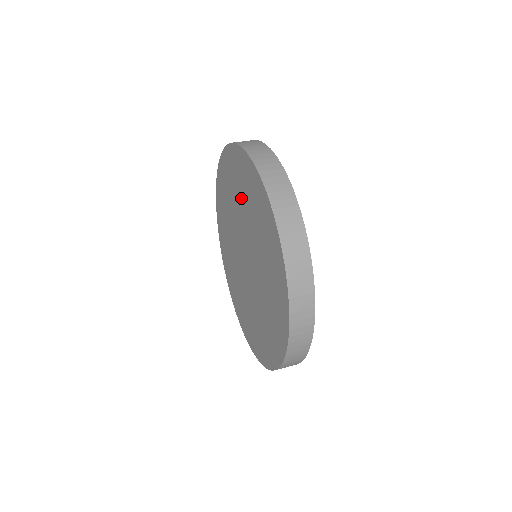
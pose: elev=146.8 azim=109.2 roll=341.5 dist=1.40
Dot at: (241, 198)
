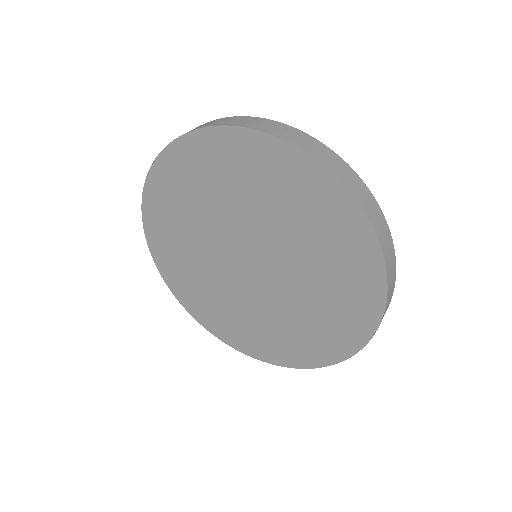
Dot at: (297, 226)
